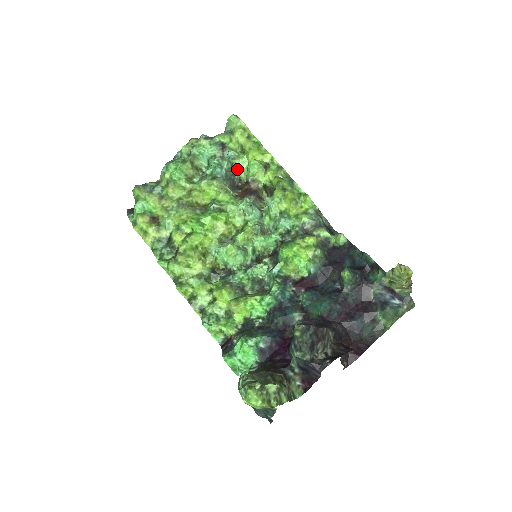
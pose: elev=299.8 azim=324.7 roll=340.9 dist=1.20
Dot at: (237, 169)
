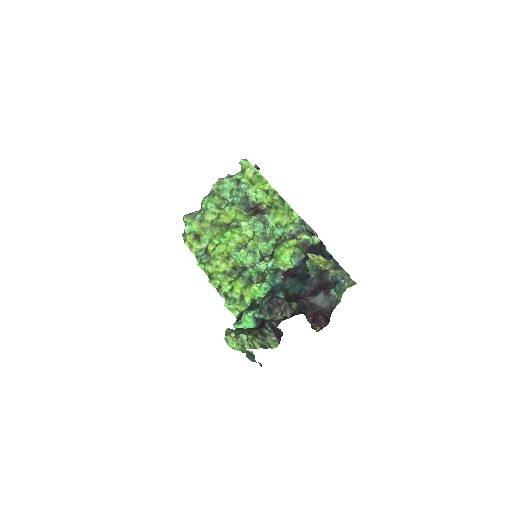
Dot at: (250, 196)
